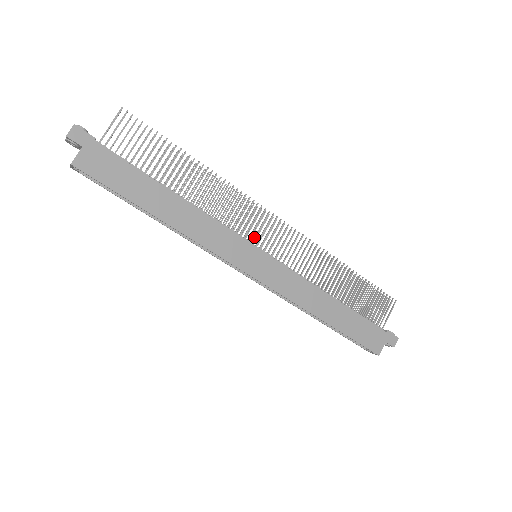
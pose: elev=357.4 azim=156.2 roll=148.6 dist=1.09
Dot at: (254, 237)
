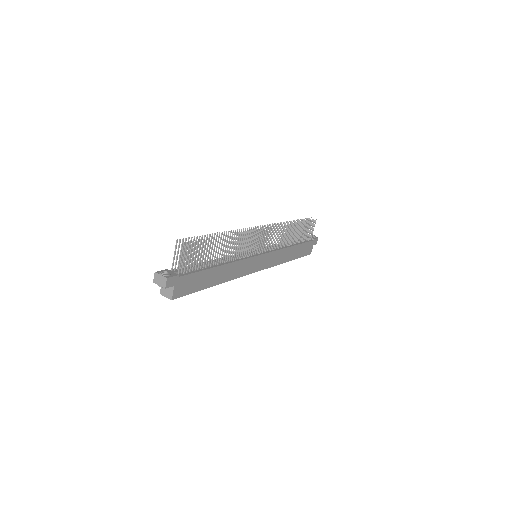
Dot at: (256, 250)
